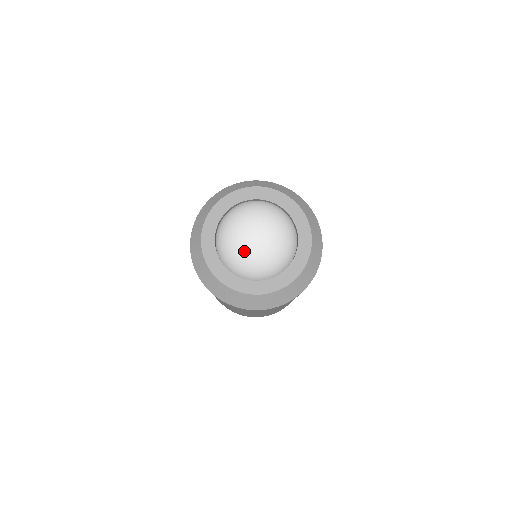
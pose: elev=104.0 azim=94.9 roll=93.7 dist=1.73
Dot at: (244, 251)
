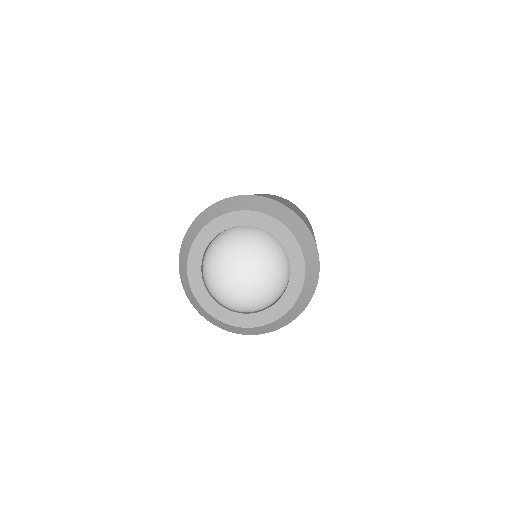
Dot at: (221, 285)
